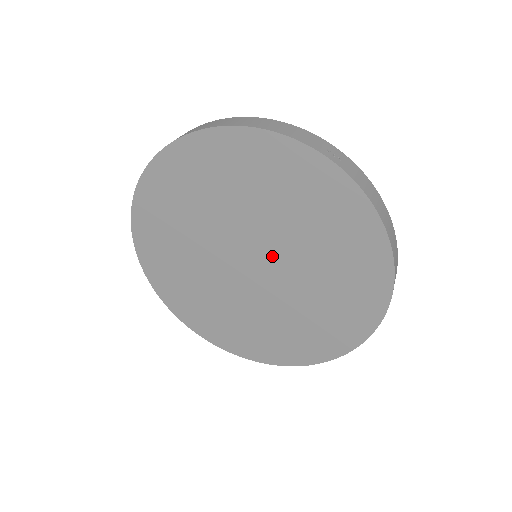
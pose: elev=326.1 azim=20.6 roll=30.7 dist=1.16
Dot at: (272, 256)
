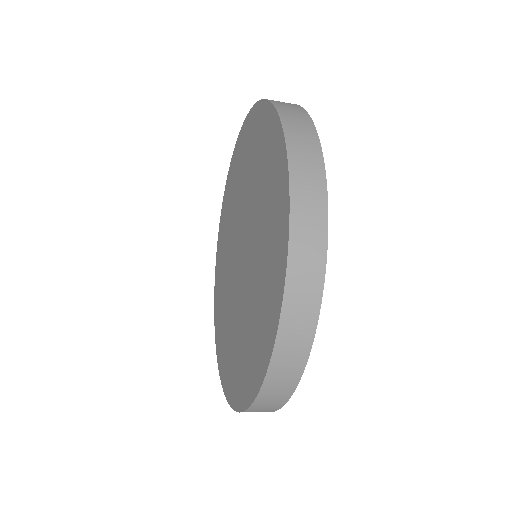
Dot at: (245, 227)
